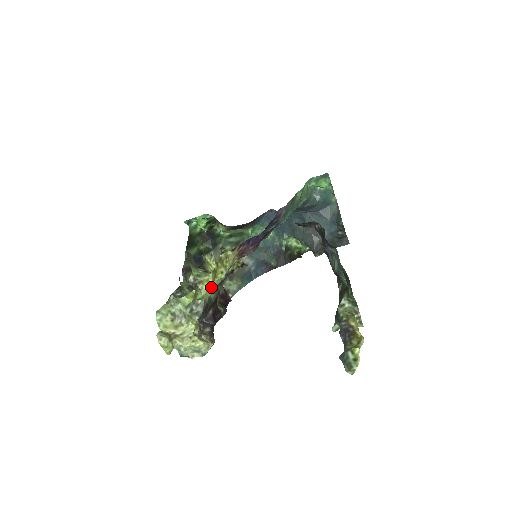
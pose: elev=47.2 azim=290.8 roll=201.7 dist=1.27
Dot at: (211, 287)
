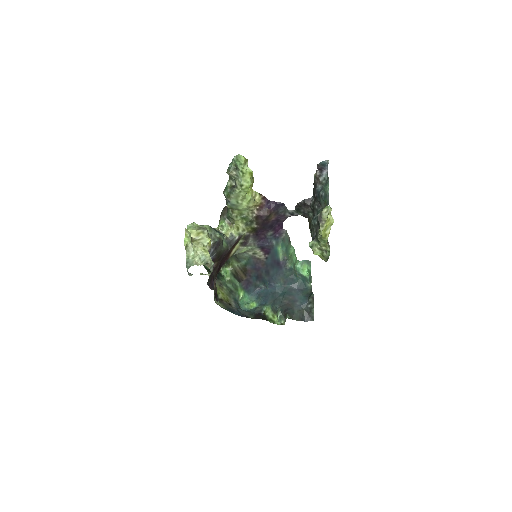
Dot at: (251, 175)
